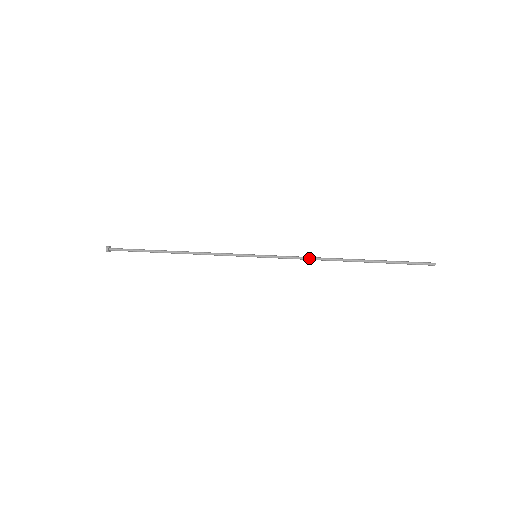
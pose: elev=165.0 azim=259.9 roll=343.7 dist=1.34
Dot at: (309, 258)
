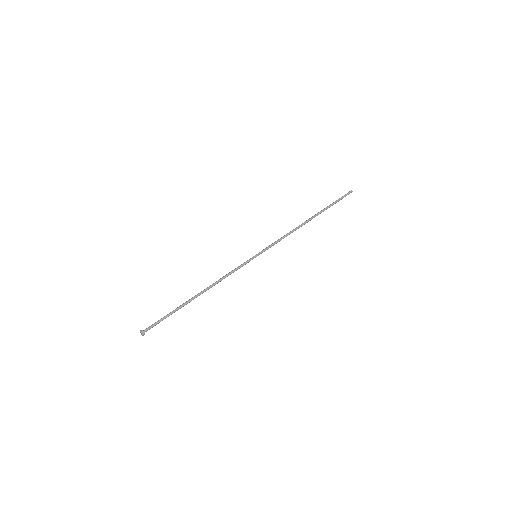
Dot at: occluded
